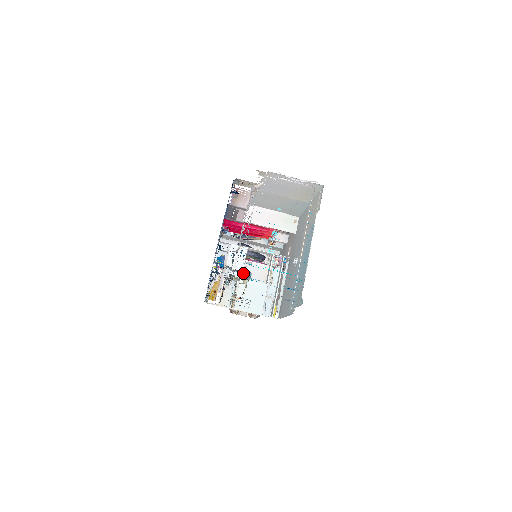
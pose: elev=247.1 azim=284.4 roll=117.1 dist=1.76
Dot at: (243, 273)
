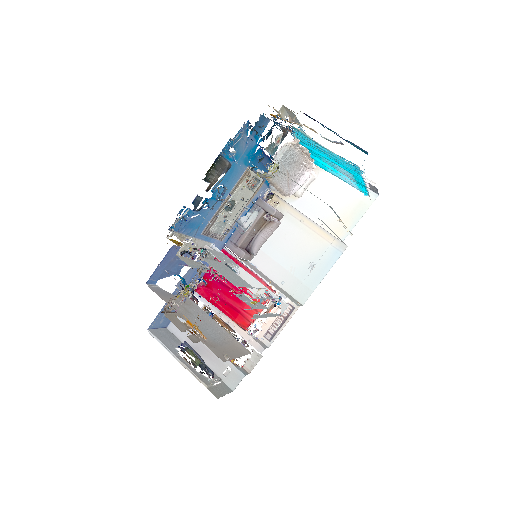
Dot at: (227, 264)
